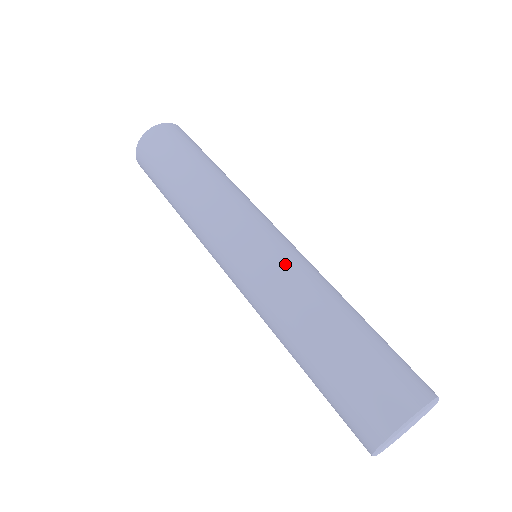
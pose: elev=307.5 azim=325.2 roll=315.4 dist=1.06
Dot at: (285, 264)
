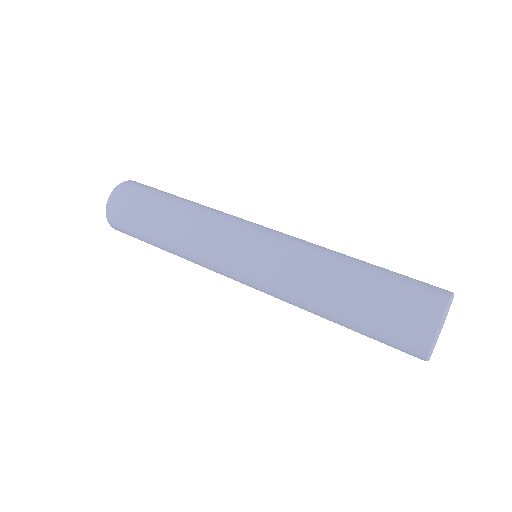
Dot at: (278, 267)
